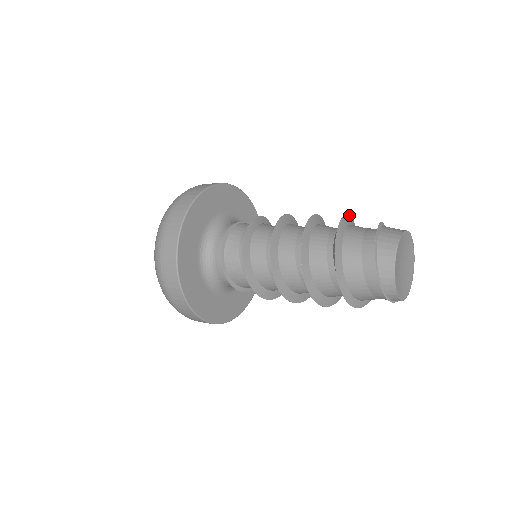
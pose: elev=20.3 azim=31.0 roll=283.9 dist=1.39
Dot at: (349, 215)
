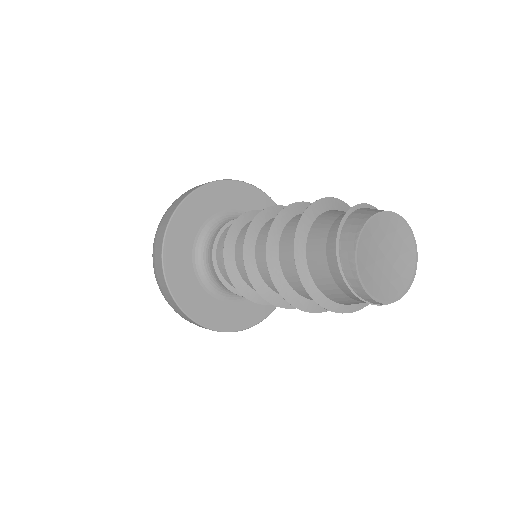
Dot at: occluded
